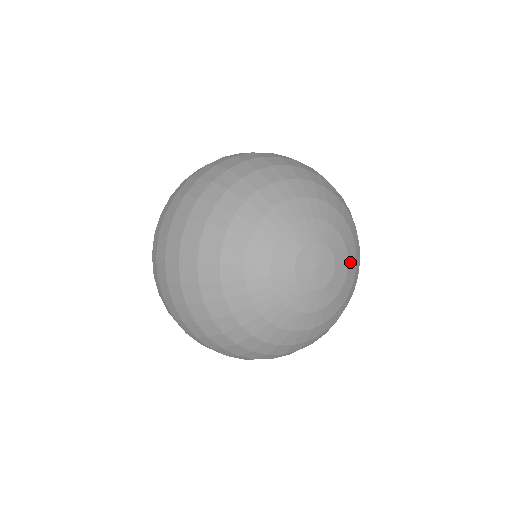
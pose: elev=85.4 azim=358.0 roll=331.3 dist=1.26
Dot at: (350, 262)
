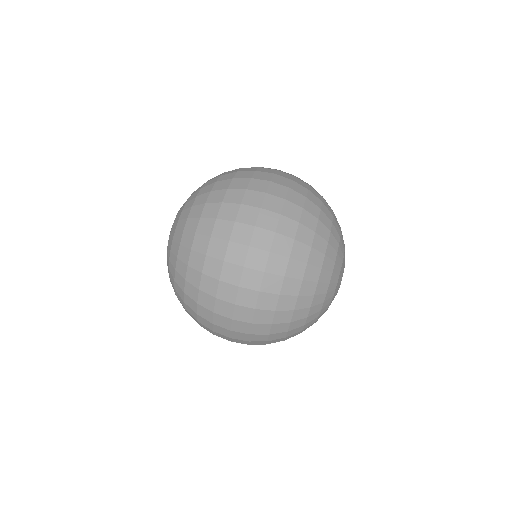
Dot at: occluded
